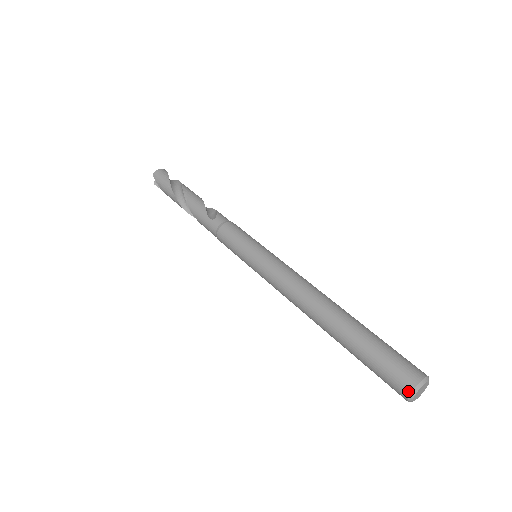
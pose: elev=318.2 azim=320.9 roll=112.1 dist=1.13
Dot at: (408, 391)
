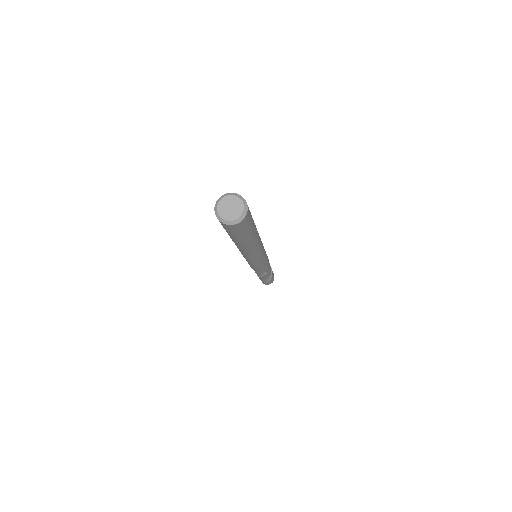
Dot at: (216, 205)
